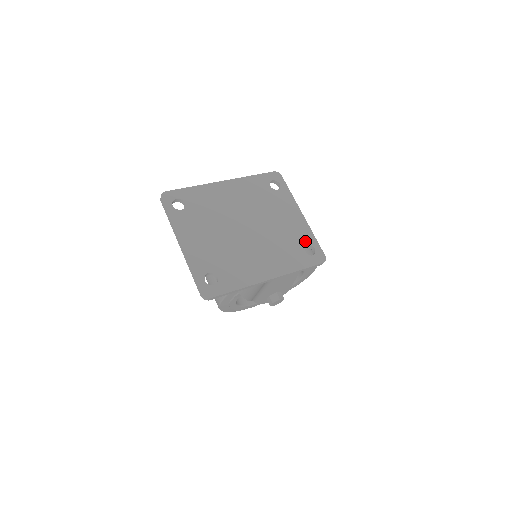
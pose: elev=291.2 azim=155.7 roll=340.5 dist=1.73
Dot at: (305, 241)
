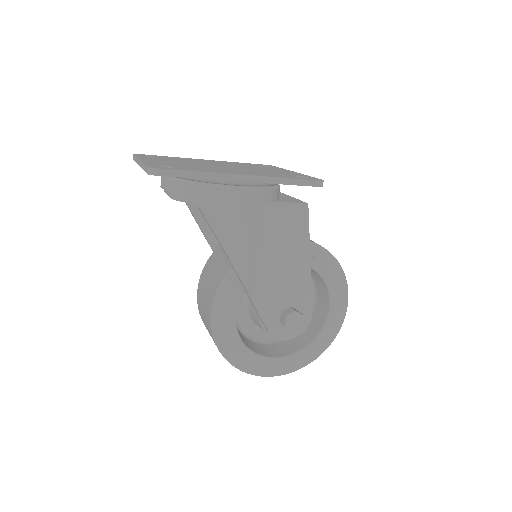
Dot at: (296, 175)
